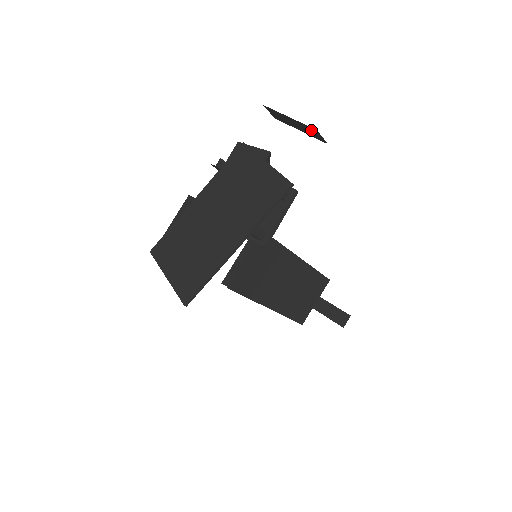
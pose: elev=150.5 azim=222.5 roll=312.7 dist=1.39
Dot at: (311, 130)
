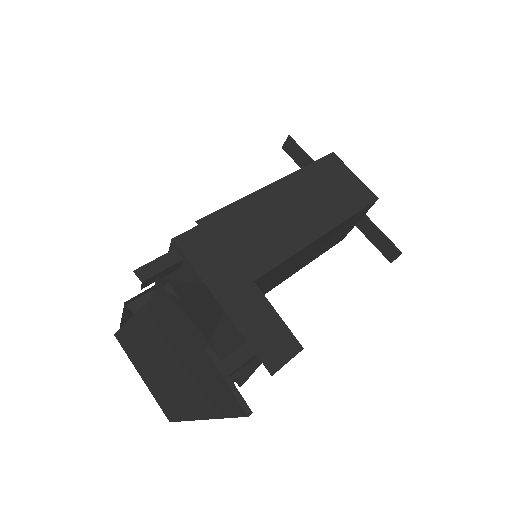
Dot at: (266, 345)
